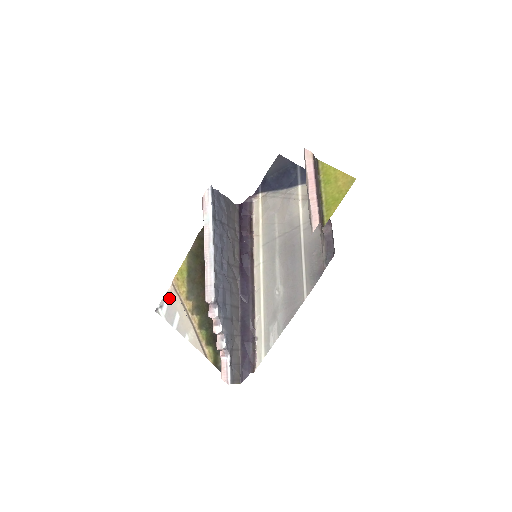
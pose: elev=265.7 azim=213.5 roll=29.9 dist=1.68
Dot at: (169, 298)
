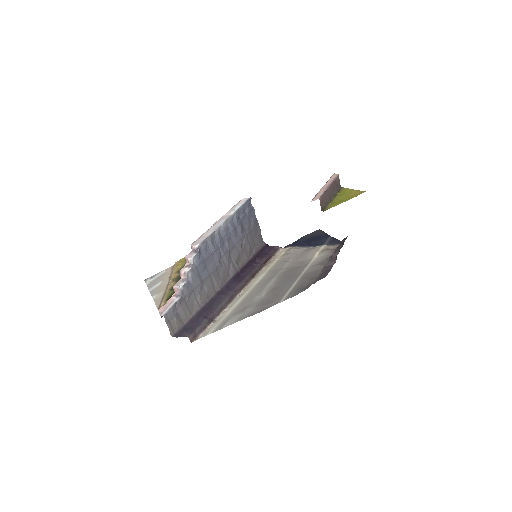
Dot at: (163, 273)
